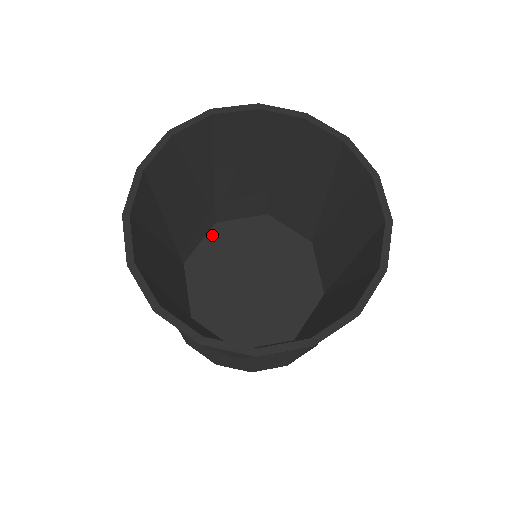
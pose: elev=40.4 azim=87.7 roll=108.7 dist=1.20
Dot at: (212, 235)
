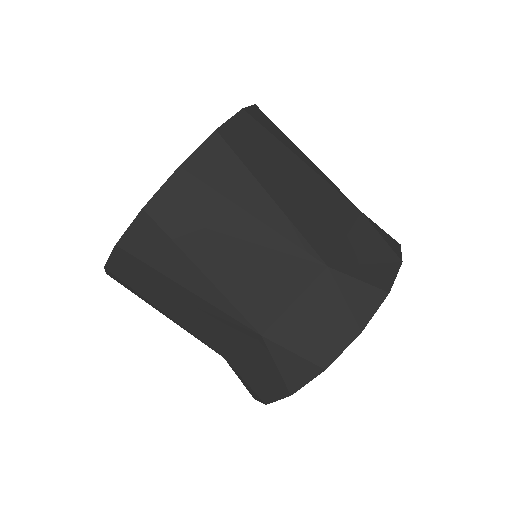
Dot at: occluded
